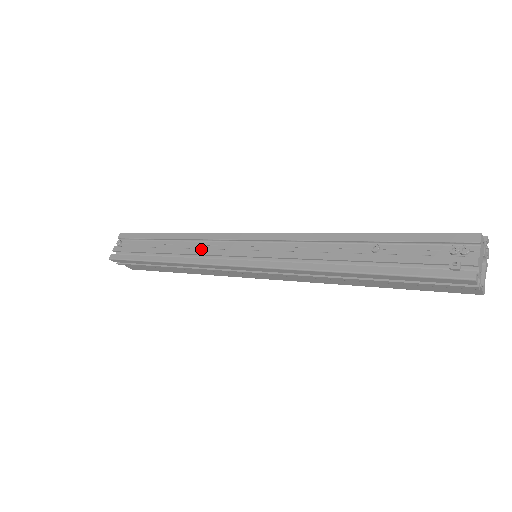
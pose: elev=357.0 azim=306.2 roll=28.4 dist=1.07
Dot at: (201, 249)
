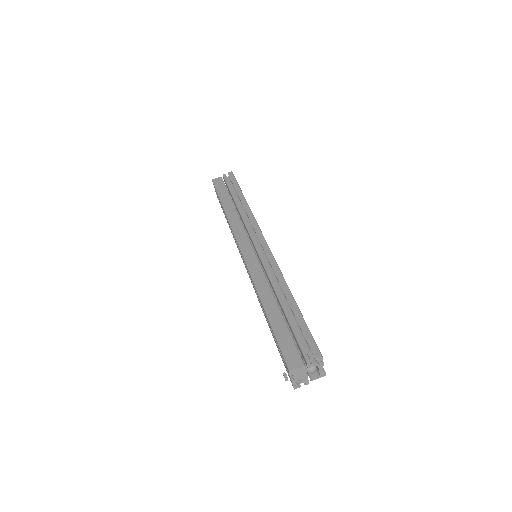
Dot at: (234, 238)
